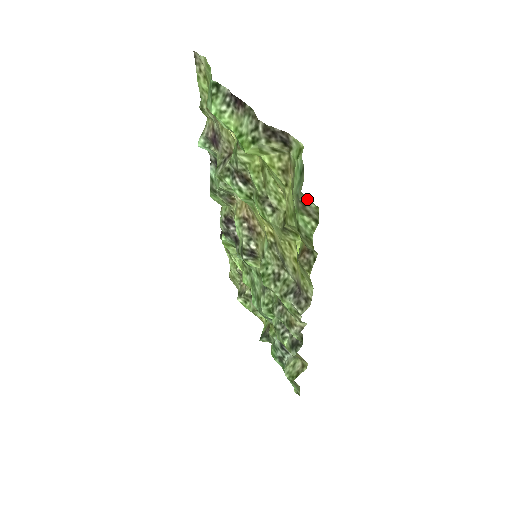
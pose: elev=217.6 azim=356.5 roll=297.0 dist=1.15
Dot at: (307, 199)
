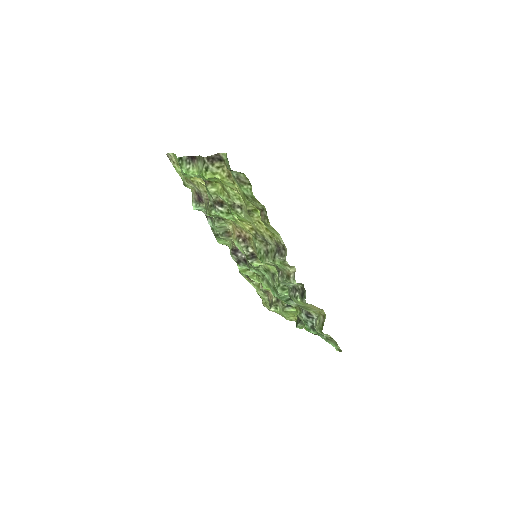
Dot at: (235, 171)
